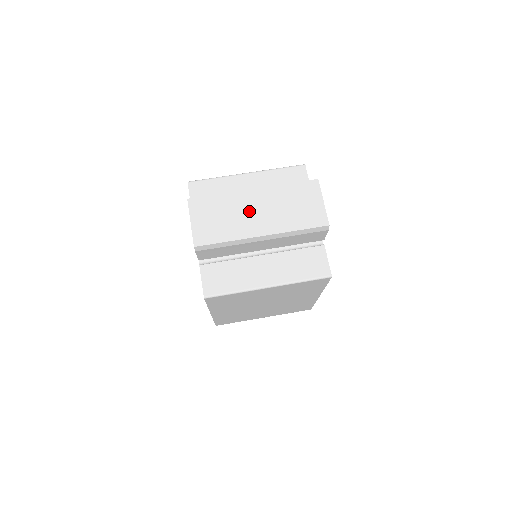
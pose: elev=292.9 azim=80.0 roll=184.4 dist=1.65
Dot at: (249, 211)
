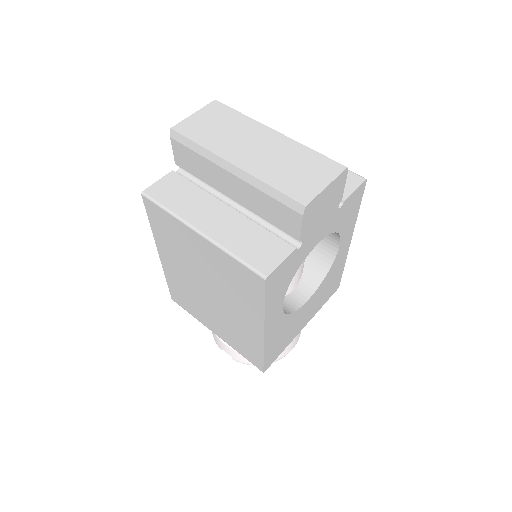
Dot at: (249, 141)
